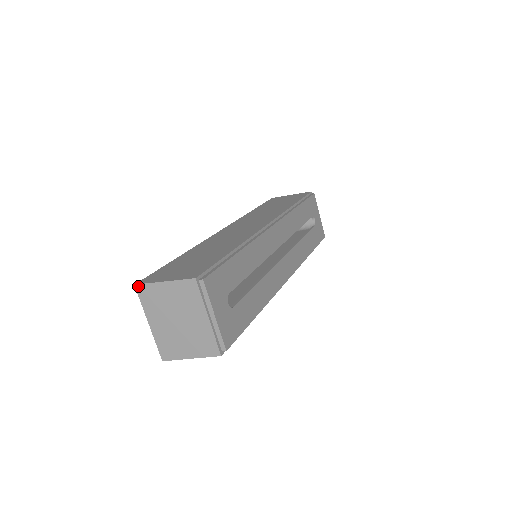
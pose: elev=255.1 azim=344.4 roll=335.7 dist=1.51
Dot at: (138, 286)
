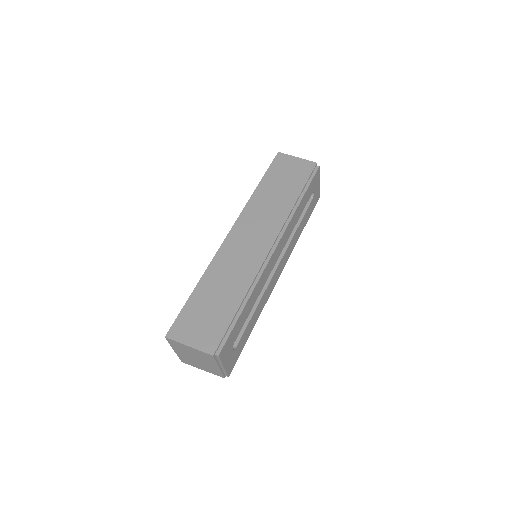
Dot at: (168, 339)
